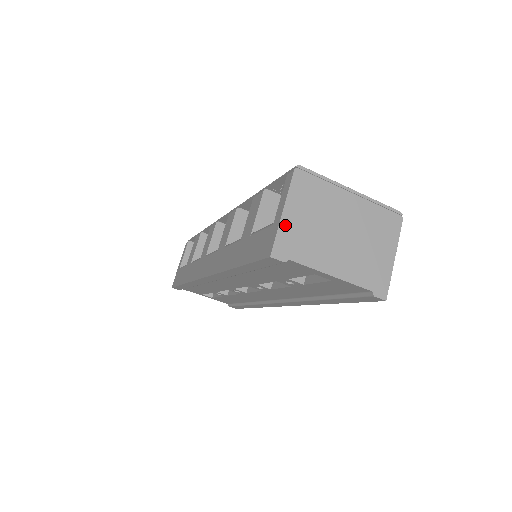
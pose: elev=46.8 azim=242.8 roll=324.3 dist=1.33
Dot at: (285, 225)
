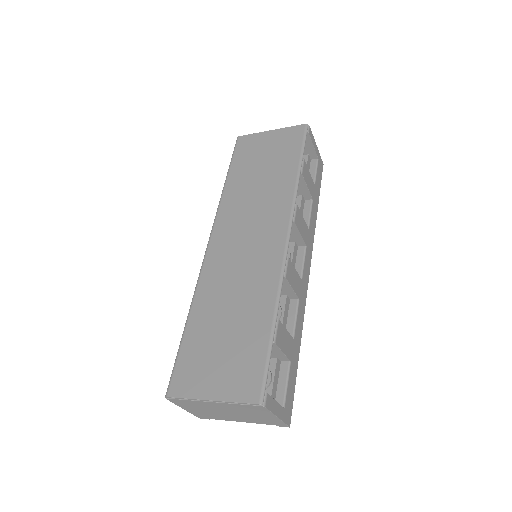
Dot at: (192, 412)
